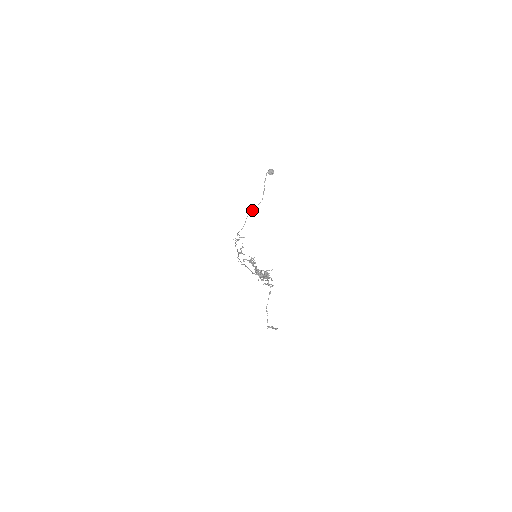
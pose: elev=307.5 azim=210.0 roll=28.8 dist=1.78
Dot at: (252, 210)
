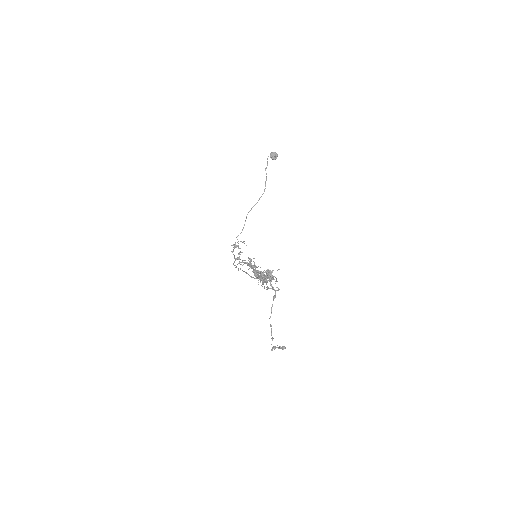
Dot at: occluded
